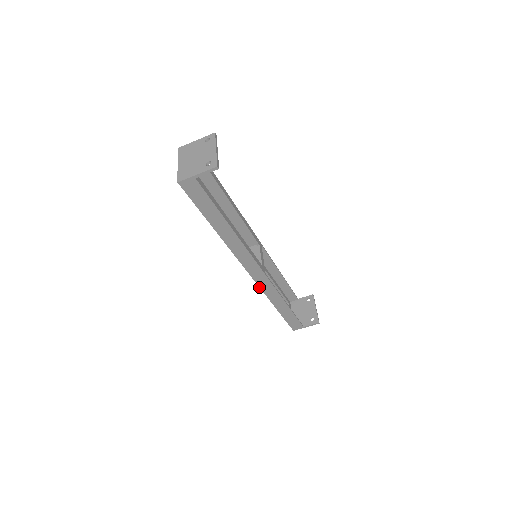
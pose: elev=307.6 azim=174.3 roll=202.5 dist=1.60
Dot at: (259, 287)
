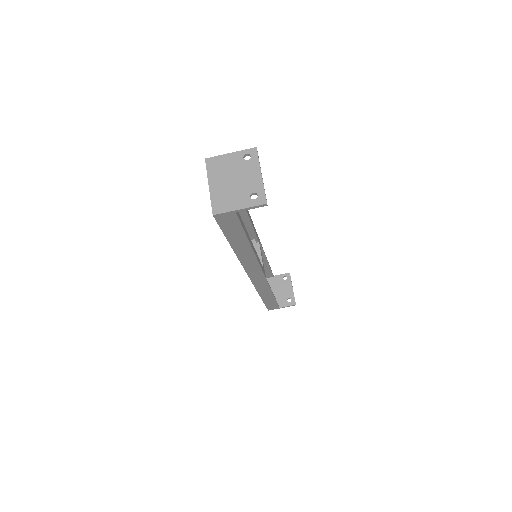
Dot at: (254, 286)
